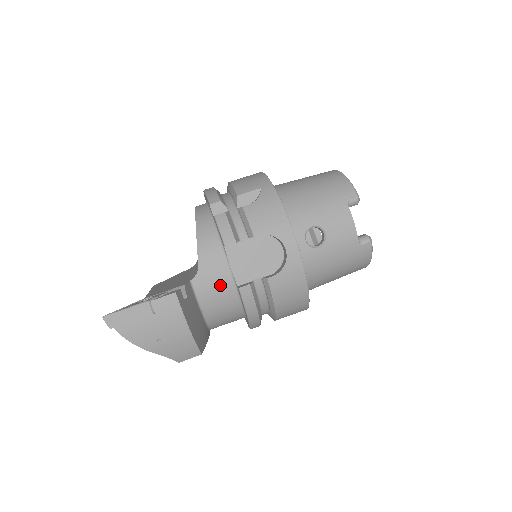
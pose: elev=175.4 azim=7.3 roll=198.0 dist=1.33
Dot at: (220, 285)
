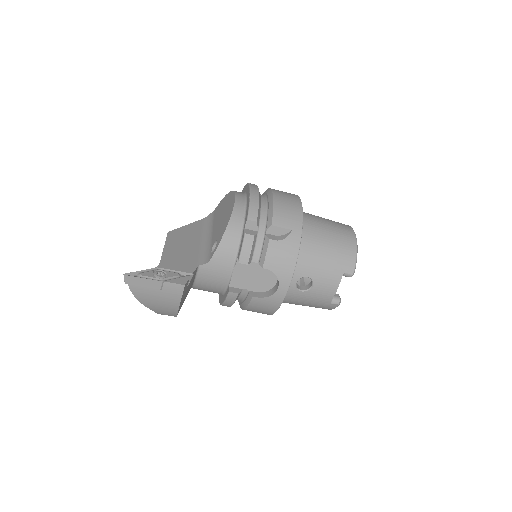
Dot at: (218, 278)
